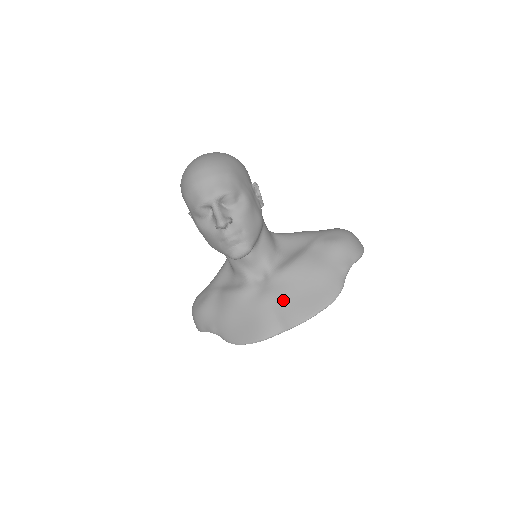
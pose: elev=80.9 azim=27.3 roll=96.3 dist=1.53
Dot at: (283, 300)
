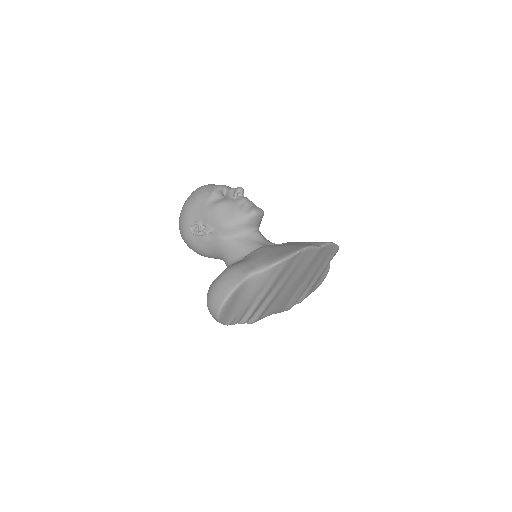
Dot at: (304, 242)
